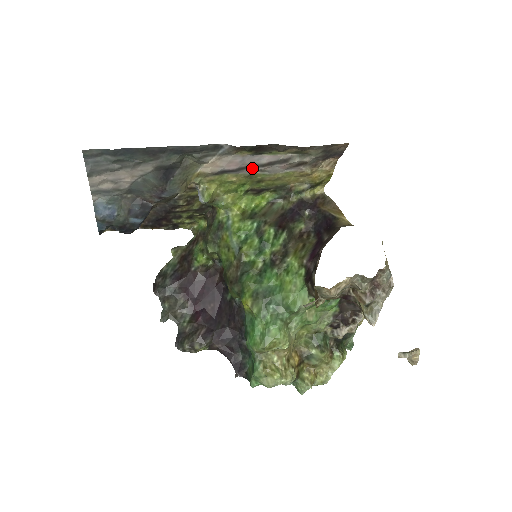
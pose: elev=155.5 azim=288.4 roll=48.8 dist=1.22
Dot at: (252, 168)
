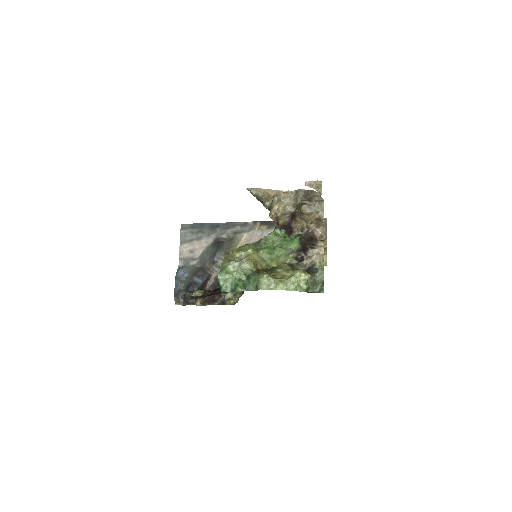
Dot at: occluded
